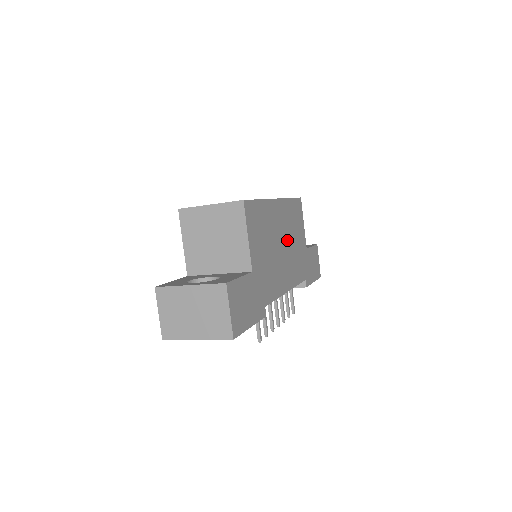
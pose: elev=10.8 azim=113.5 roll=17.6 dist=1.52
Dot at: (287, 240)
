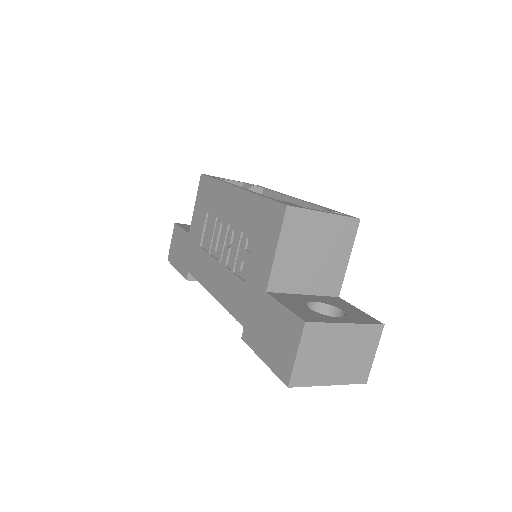
Dot at: occluded
